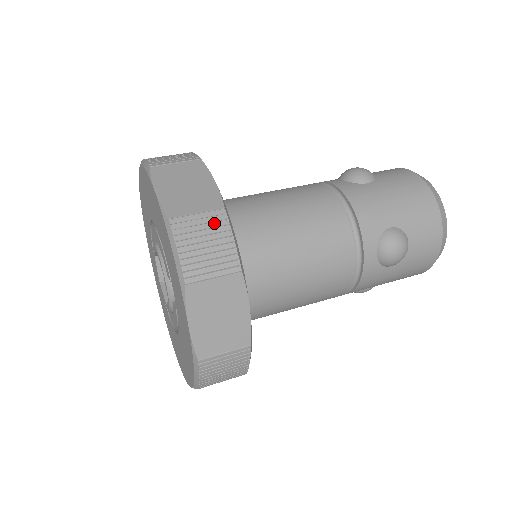
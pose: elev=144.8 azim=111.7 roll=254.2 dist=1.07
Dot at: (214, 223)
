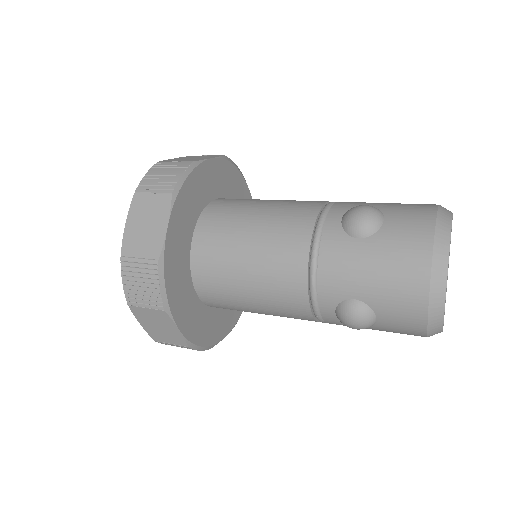
Dot at: (148, 270)
